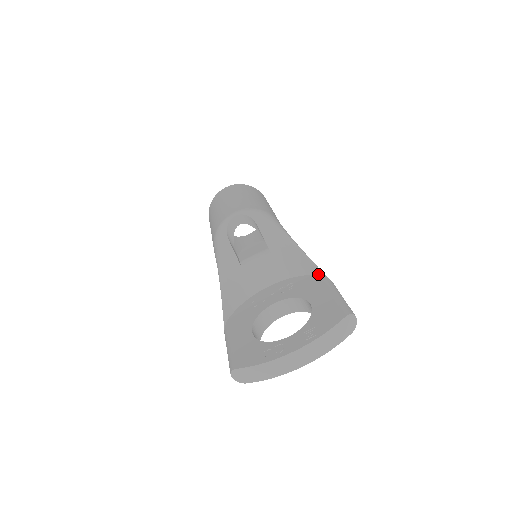
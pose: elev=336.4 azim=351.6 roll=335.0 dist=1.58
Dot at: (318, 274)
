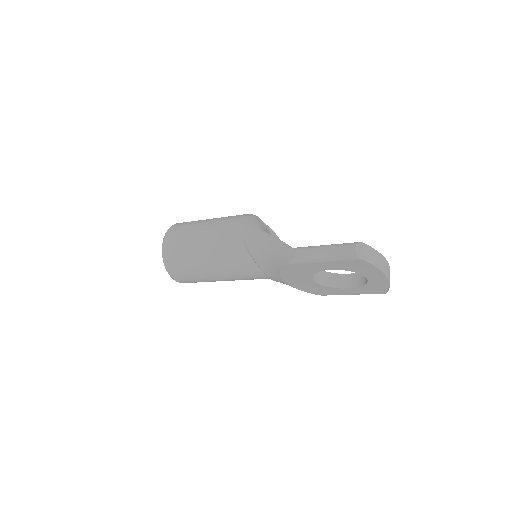
Dot at: occluded
